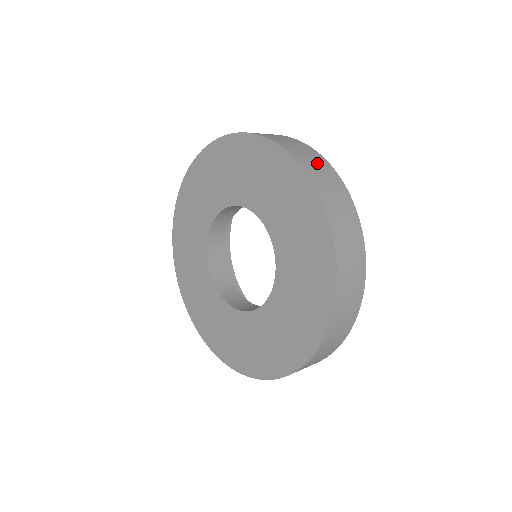
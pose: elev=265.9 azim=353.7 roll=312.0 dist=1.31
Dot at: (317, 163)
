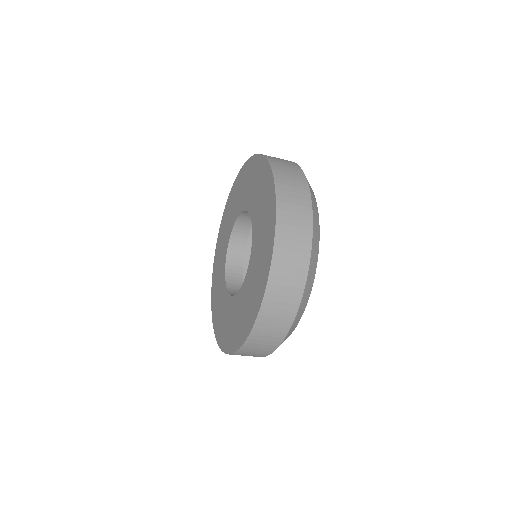
Dot at: (295, 251)
